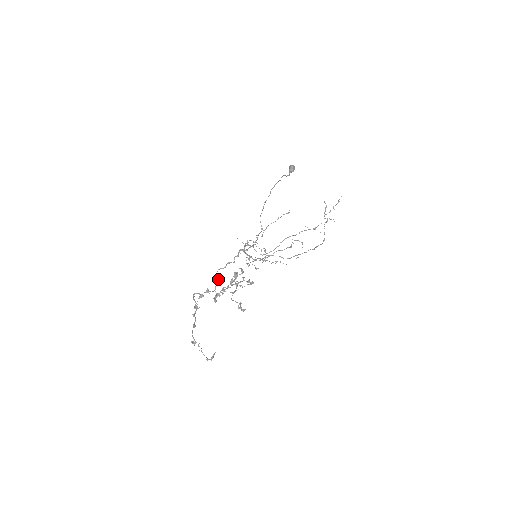
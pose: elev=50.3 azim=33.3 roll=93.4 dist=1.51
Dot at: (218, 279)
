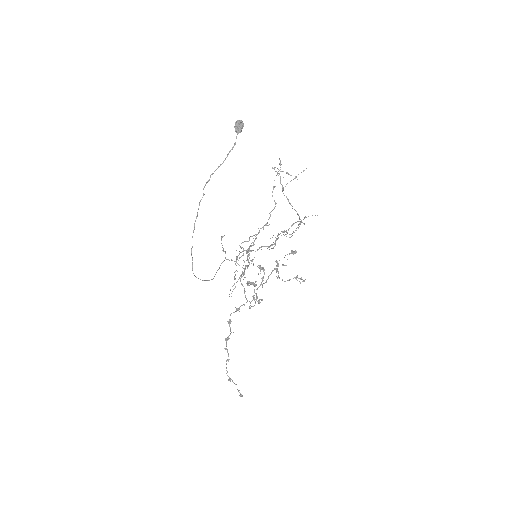
Dot at: (244, 289)
